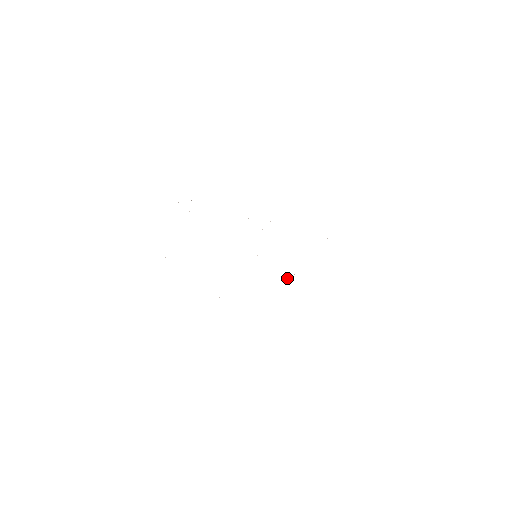
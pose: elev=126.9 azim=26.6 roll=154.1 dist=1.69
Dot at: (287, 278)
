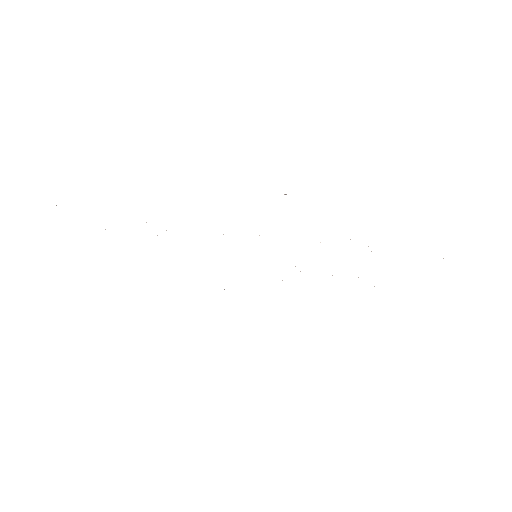
Dot at: occluded
